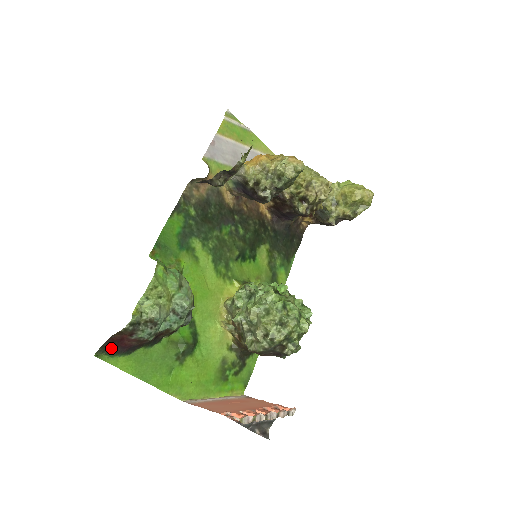
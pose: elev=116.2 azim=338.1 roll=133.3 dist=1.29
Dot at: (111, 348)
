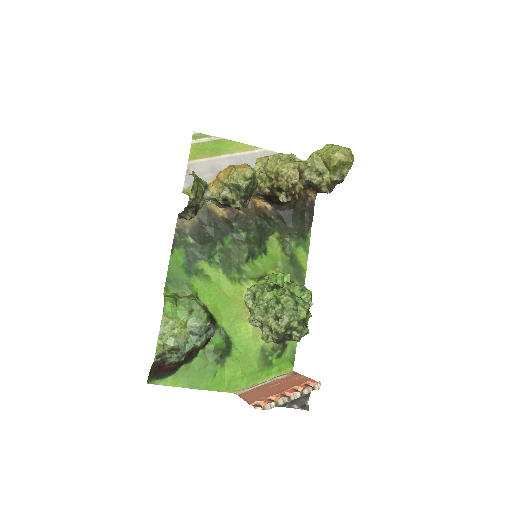
Dot at: (157, 374)
